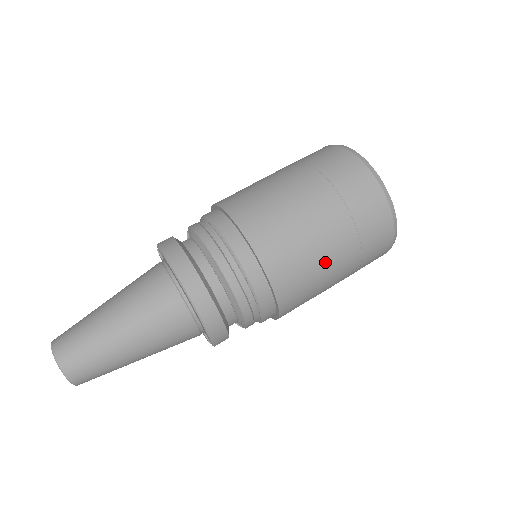
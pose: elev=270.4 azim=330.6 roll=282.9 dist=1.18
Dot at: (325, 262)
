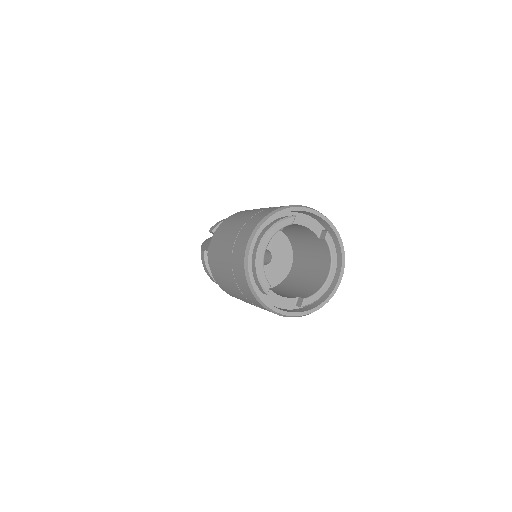
Dot at: occluded
